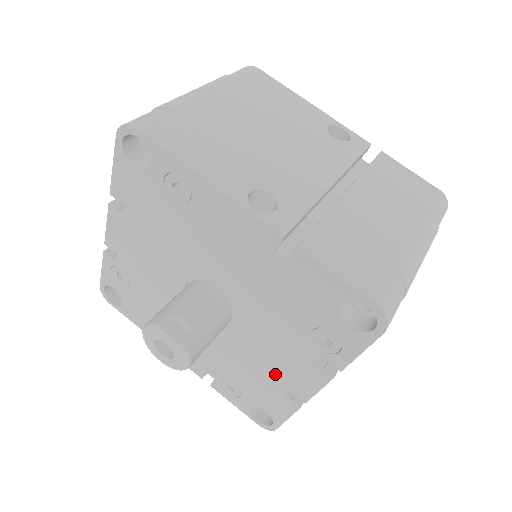
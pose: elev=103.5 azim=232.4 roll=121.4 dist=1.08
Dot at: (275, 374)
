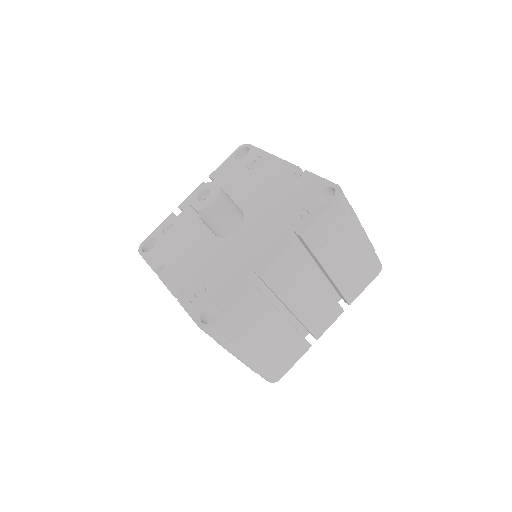
Dot at: (248, 260)
